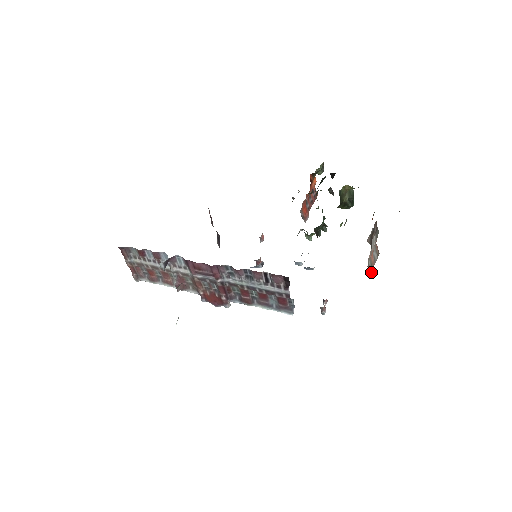
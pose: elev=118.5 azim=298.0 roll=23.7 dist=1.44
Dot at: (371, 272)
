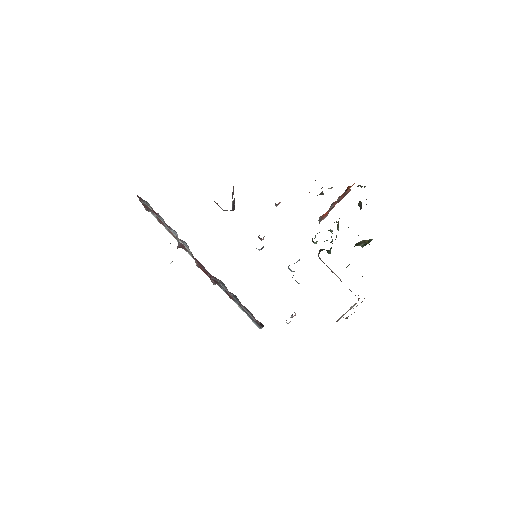
Dot at: occluded
